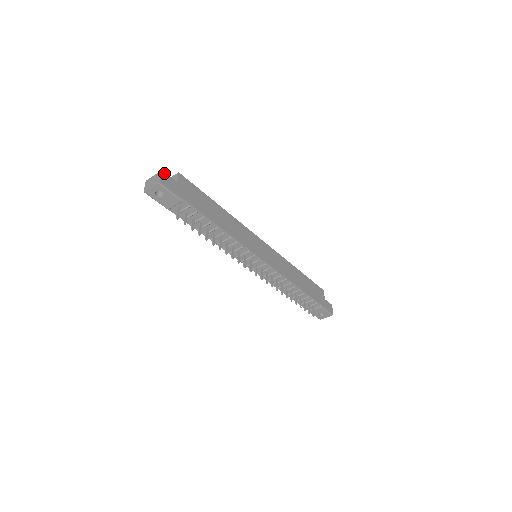
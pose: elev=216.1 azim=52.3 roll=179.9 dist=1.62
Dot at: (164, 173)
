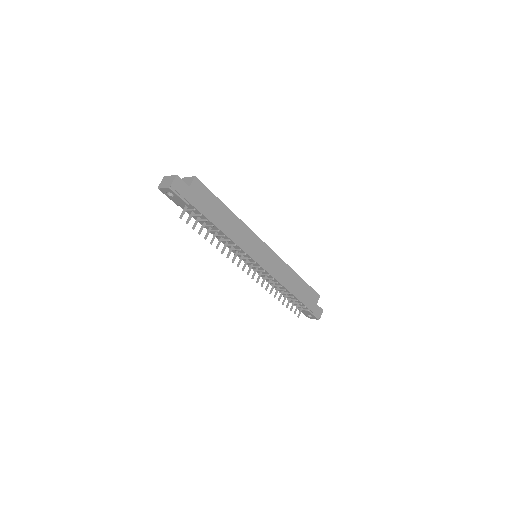
Dot at: (178, 178)
